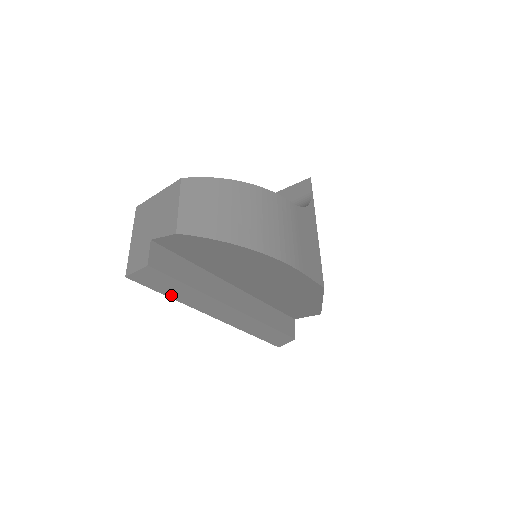
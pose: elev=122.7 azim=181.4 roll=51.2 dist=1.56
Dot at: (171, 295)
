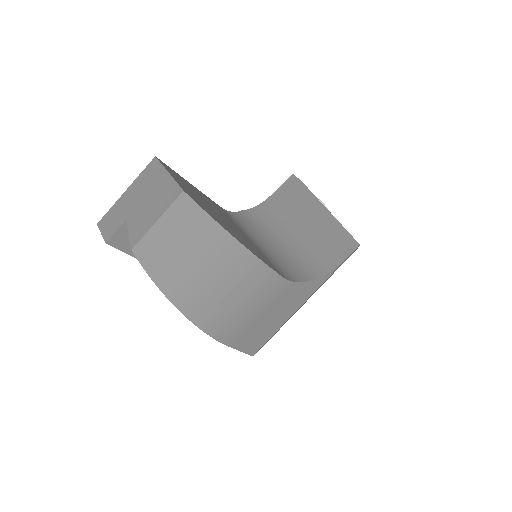
Dot at: occluded
